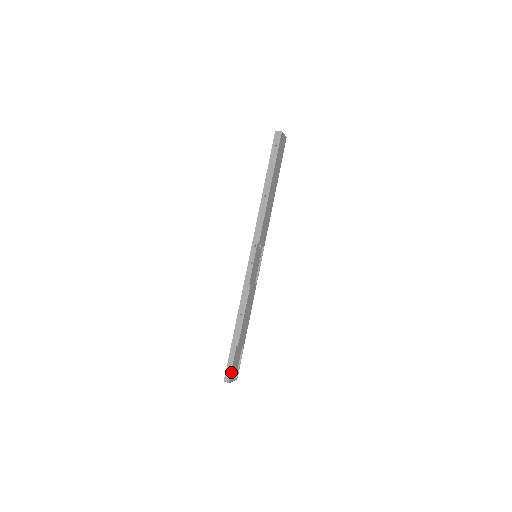
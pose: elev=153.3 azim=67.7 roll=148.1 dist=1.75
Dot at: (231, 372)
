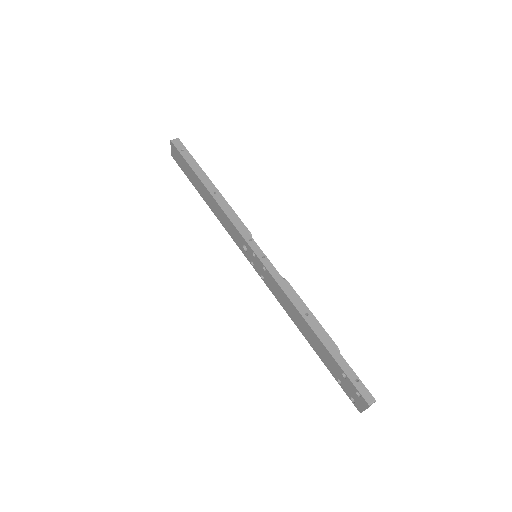
Dot at: (364, 387)
